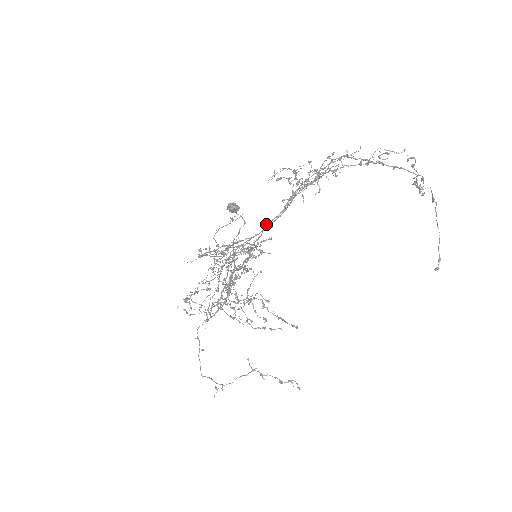
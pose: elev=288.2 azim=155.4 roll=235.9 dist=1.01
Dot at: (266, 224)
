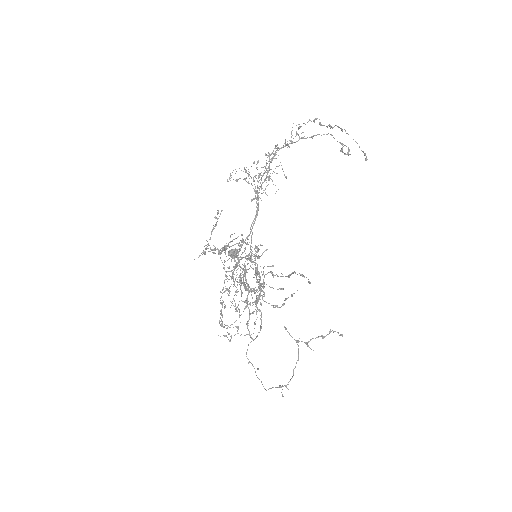
Dot at: (250, 227)
